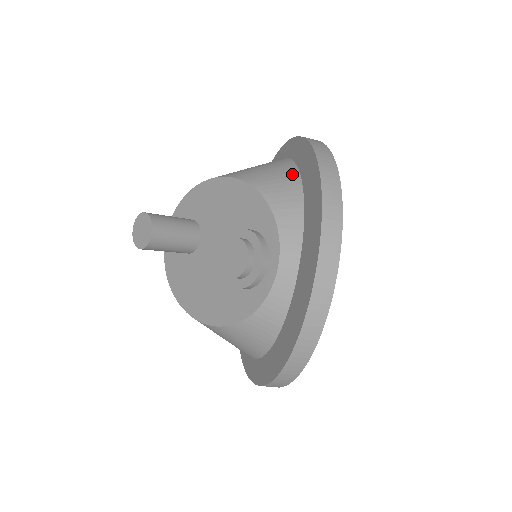
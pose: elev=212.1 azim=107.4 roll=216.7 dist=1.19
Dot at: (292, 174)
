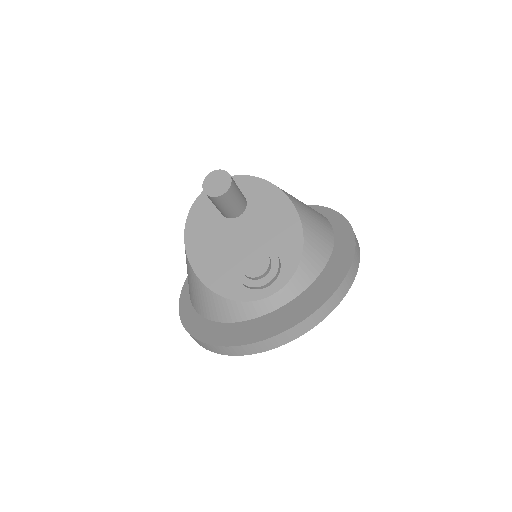
Dot at: (328, 247)
